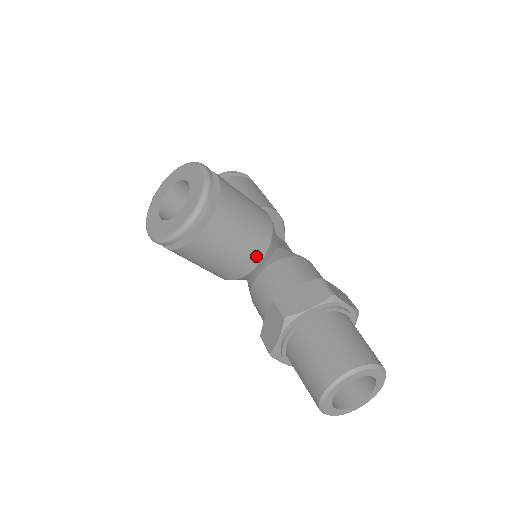
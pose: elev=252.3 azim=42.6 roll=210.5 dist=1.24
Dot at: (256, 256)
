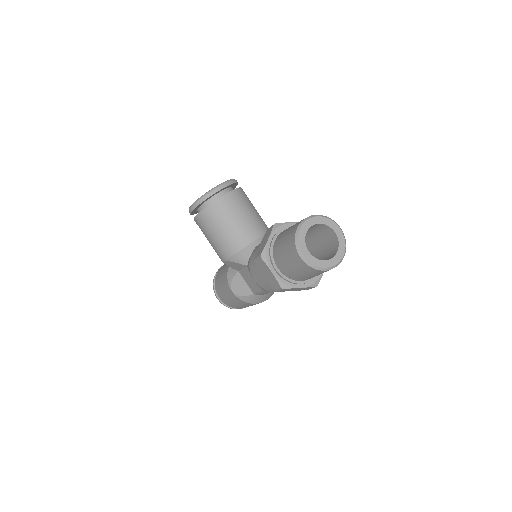
Dot at: (257, 231)
